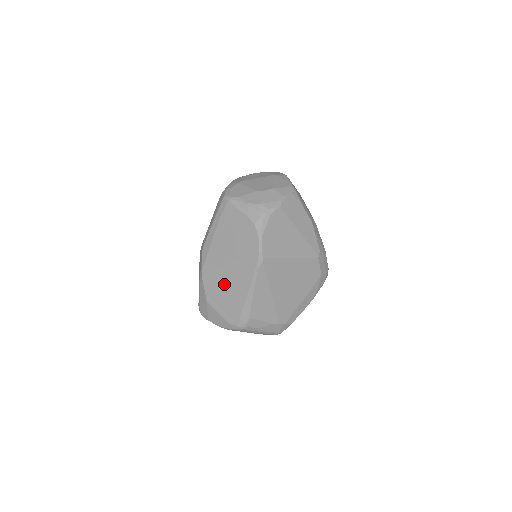
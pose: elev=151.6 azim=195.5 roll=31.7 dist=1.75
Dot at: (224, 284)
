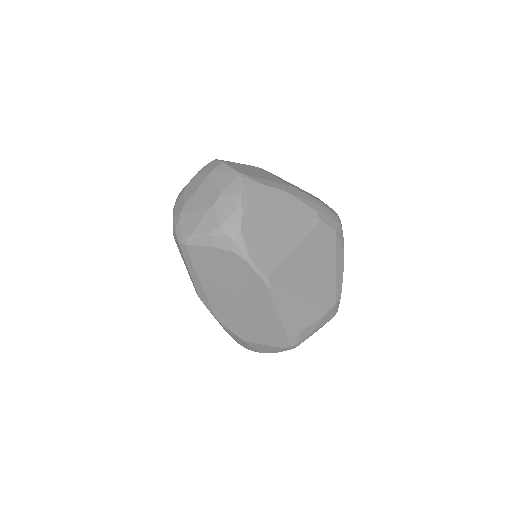
Dot at: (248, 319)
